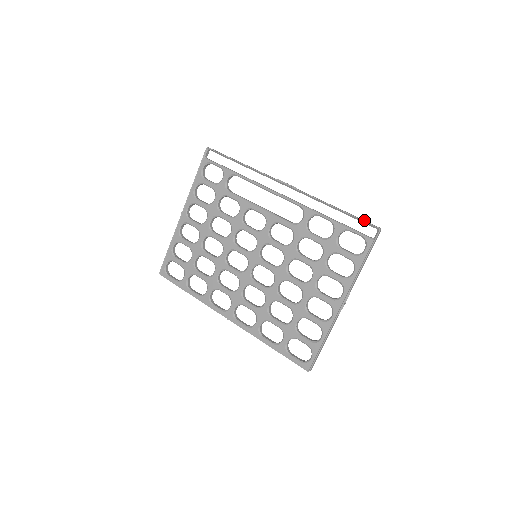
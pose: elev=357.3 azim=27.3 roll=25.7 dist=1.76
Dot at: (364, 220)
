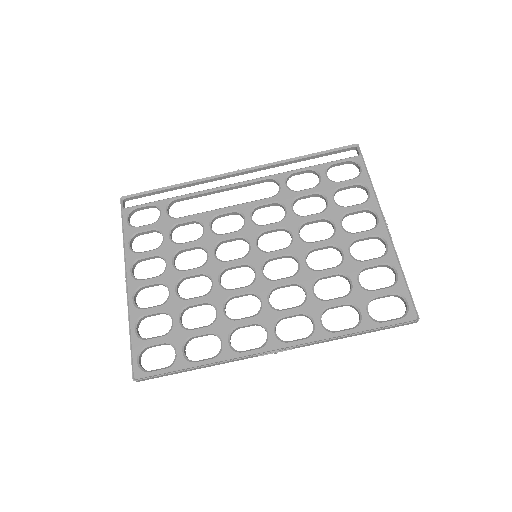
Dot at: (337, 150)
